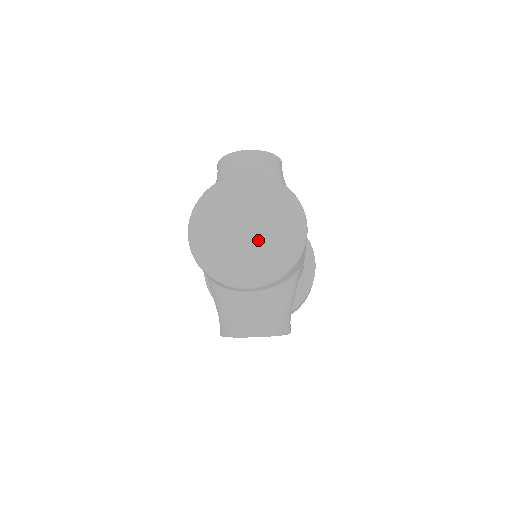
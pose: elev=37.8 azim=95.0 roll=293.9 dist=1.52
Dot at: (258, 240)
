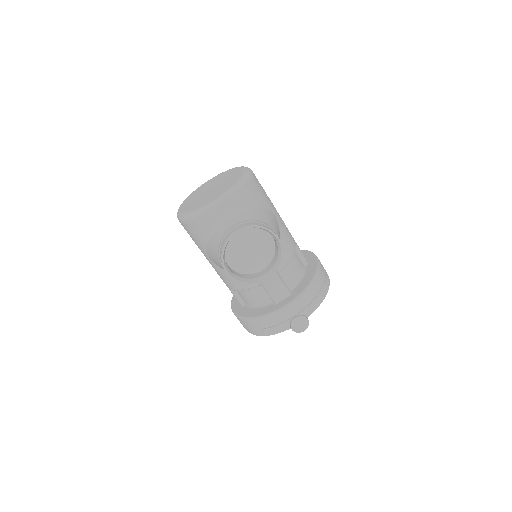
Dot at: (219, 187)
